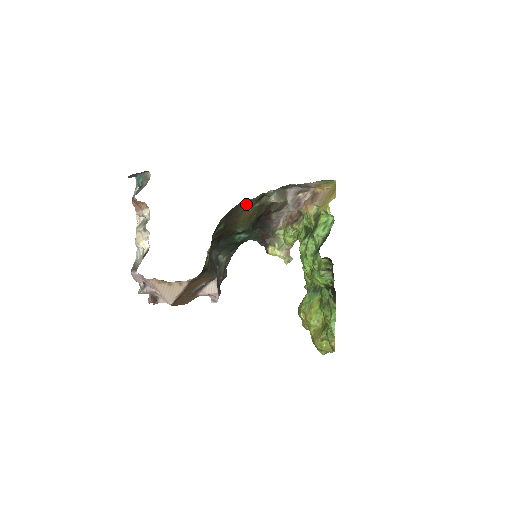
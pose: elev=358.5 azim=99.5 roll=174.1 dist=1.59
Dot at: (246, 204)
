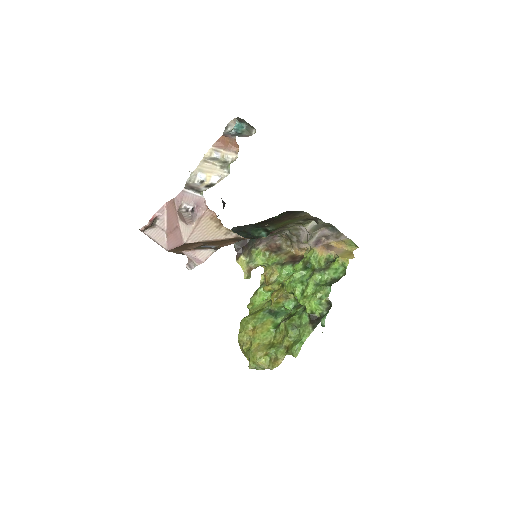
Dot at: (303, 215)
